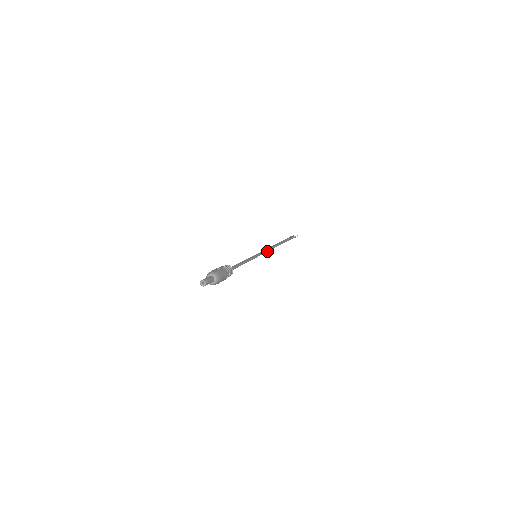
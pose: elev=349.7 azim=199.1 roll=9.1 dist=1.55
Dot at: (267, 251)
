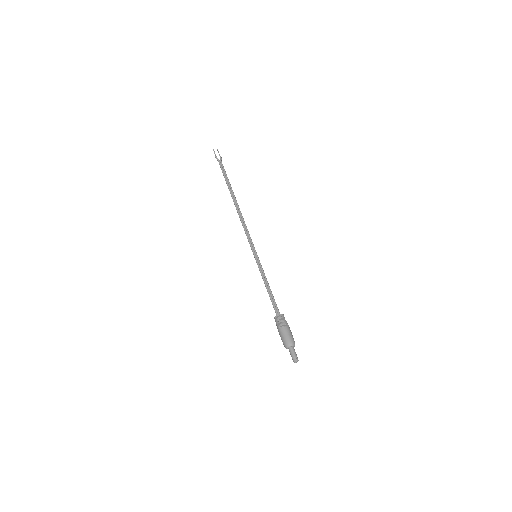
Dot at: (248, 233)
